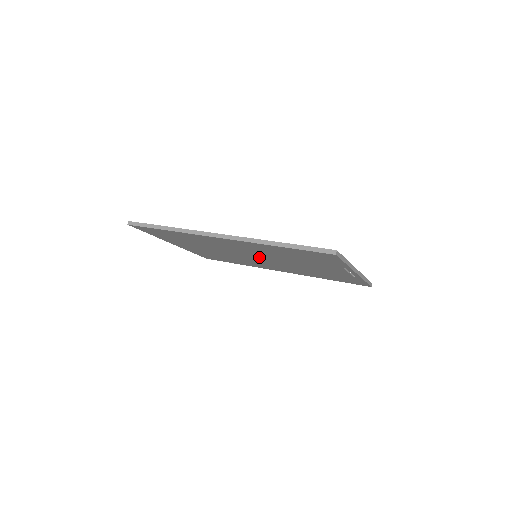
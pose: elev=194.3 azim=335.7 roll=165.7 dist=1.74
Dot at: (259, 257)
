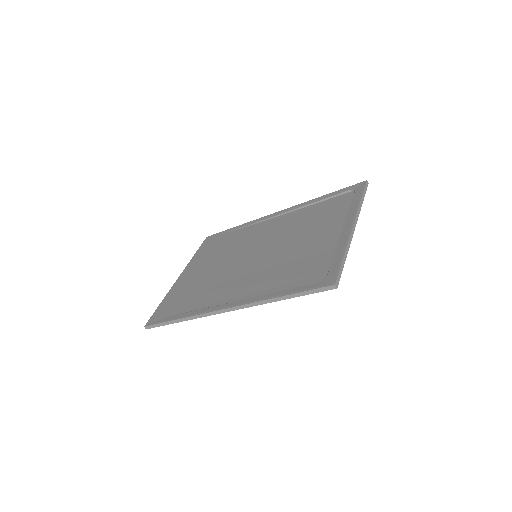
Dot at: occluded
